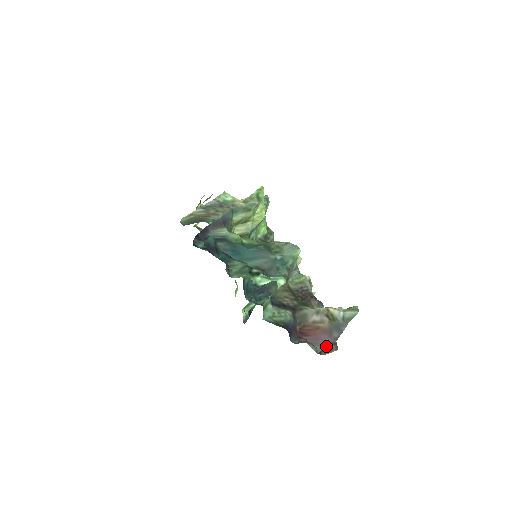
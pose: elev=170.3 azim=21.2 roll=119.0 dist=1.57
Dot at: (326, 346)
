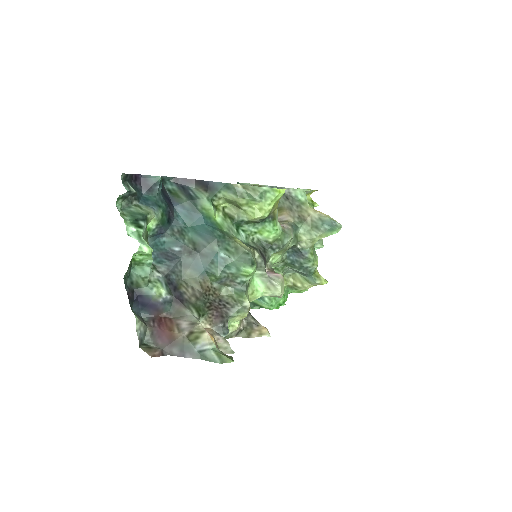
Dot at: (156, 347)
